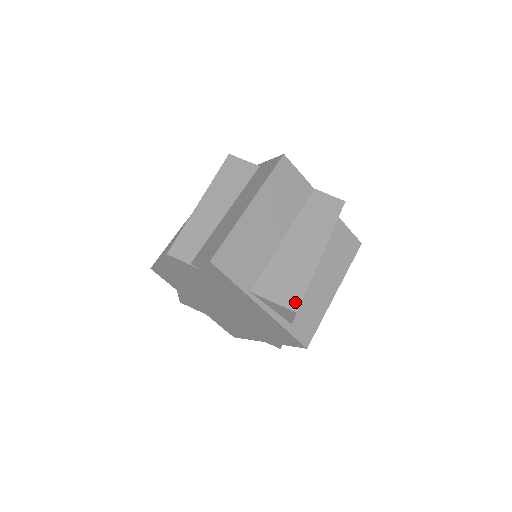
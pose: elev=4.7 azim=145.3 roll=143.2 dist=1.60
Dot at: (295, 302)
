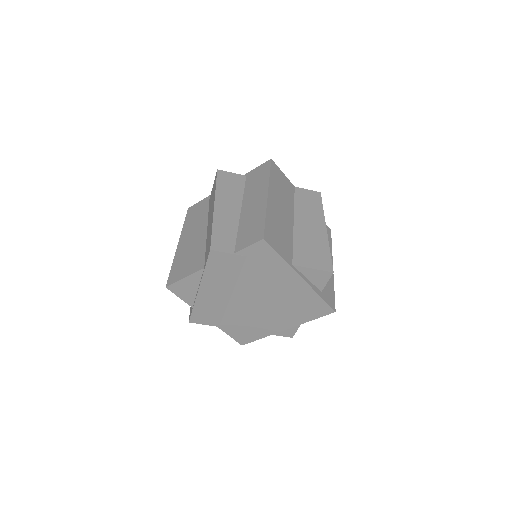
Dot at: (328, 265)
